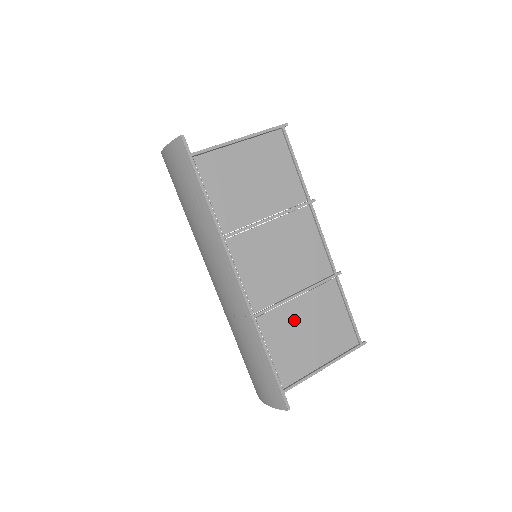
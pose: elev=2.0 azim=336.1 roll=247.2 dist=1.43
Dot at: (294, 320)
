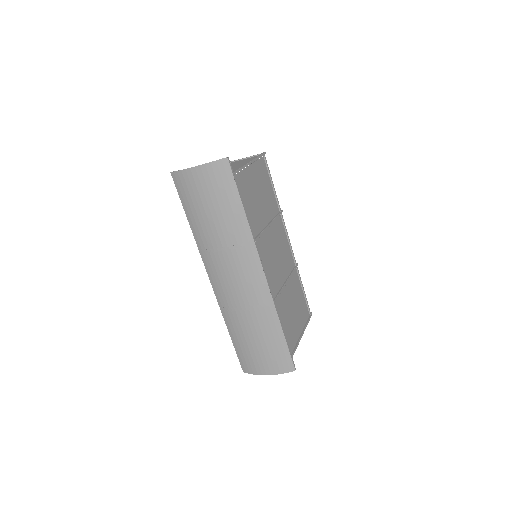
Dot at: (287, 302)
